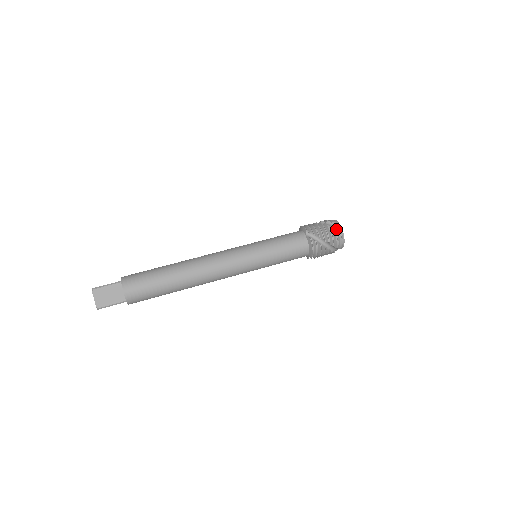
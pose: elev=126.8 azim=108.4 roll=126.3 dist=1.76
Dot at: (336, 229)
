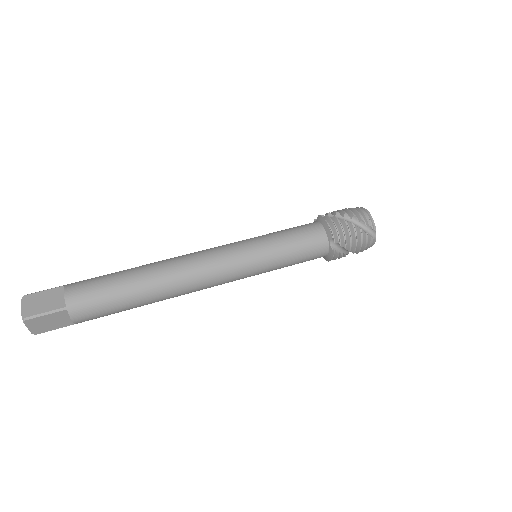
Dot at: (369, 238)
